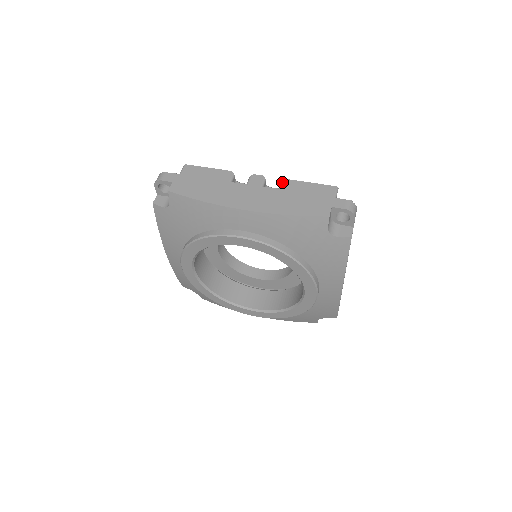
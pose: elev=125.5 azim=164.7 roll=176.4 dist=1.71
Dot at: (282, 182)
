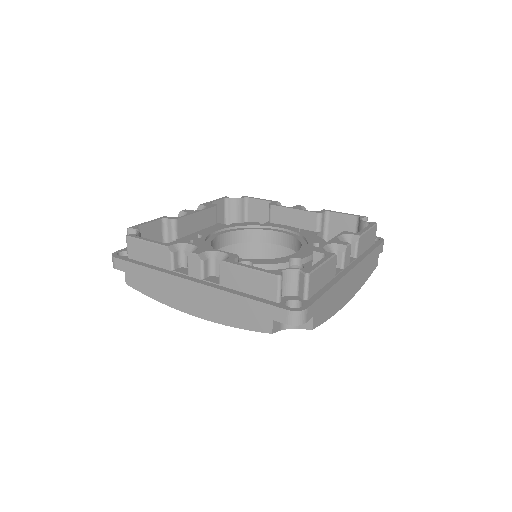
Dot at: (219, 268)
